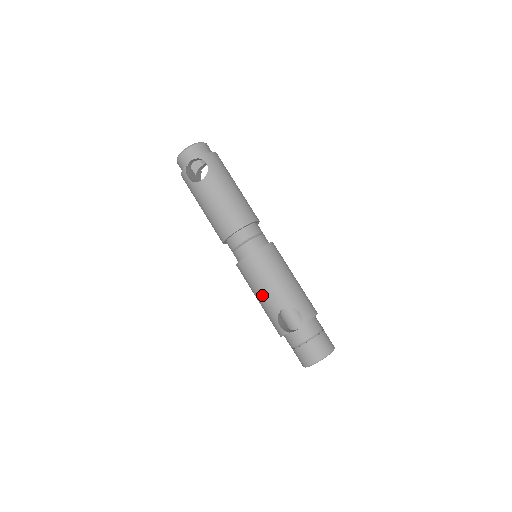
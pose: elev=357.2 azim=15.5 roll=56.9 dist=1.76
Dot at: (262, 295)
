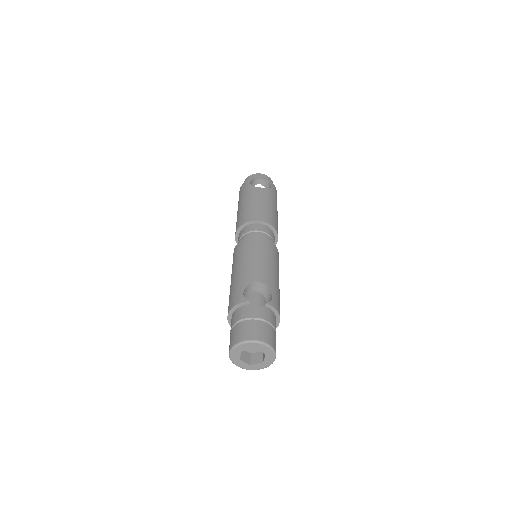
Dot at: (247, 265)
